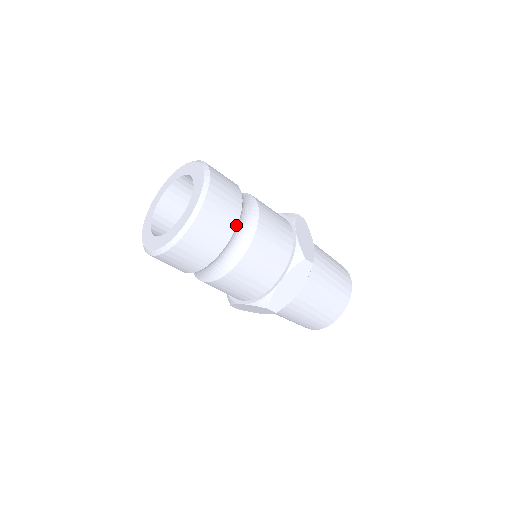
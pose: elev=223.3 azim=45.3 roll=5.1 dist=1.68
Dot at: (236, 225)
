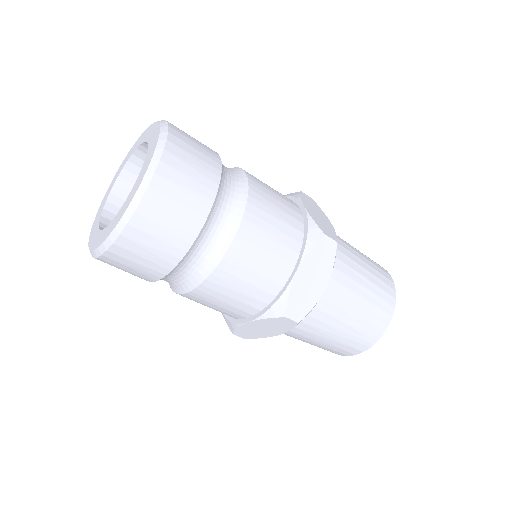
Dot at: (216, 189)
